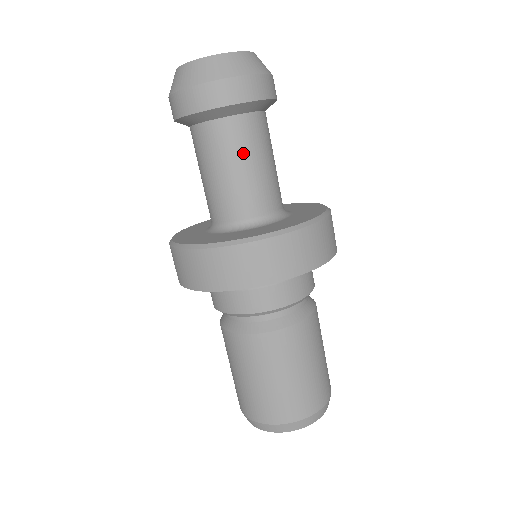
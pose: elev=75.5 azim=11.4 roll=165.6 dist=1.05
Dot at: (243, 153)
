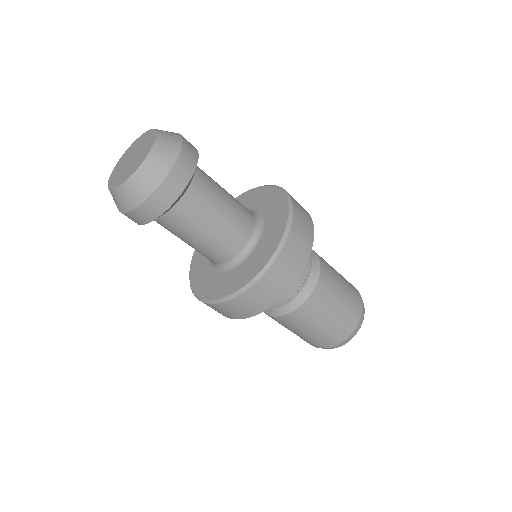
Dot at: (201, 222)
